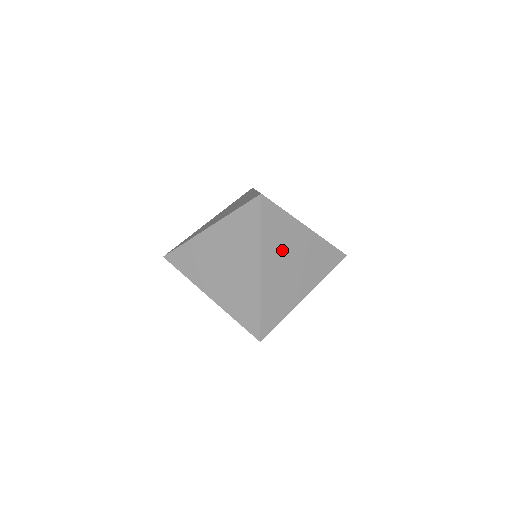
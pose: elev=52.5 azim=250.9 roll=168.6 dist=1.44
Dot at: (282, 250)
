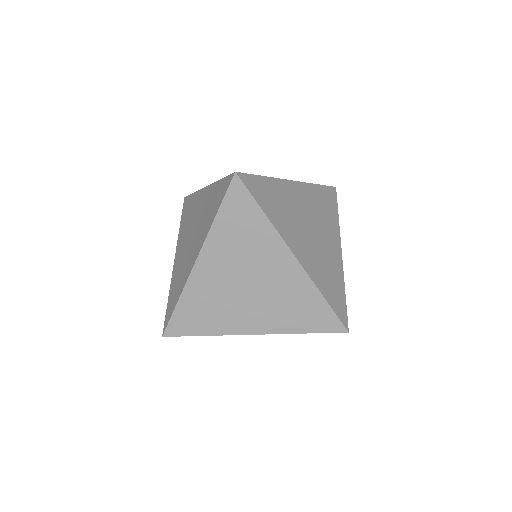
Dot at: occluded
